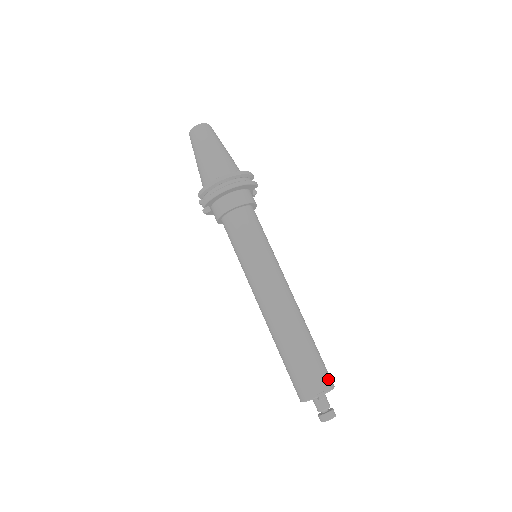
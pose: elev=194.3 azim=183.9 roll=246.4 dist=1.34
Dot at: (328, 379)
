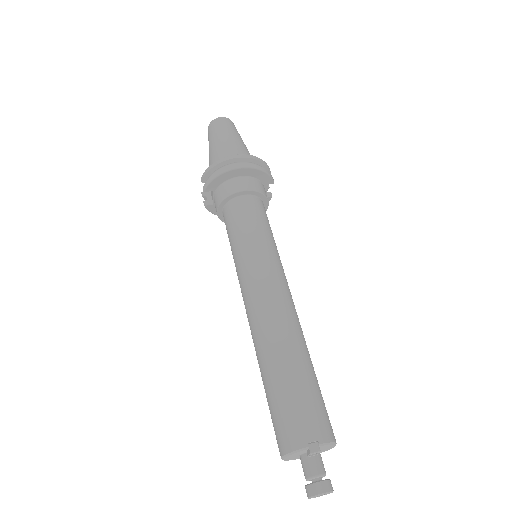
Dot at: (328, 426)
